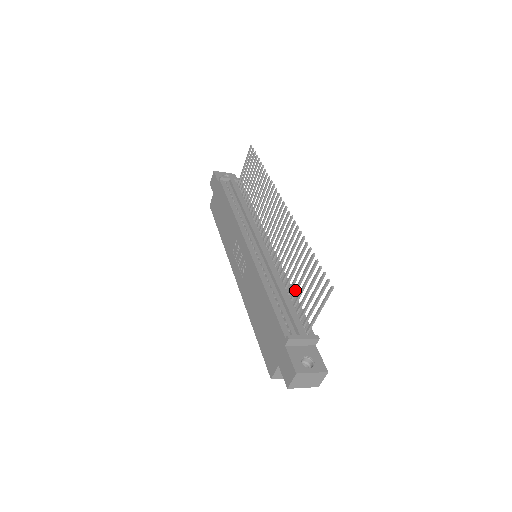
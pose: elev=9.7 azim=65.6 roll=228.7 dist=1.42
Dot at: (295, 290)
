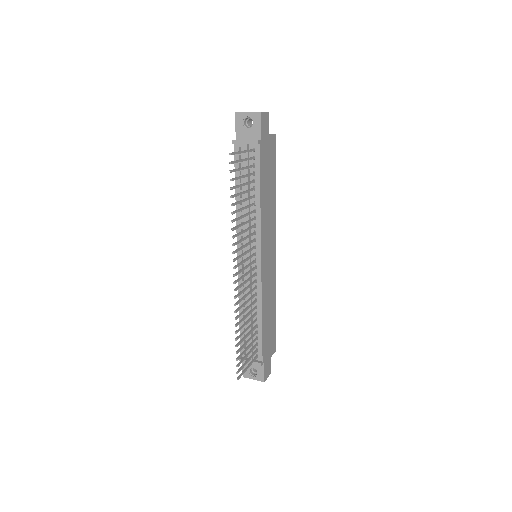
Dot at: (251, 330)
